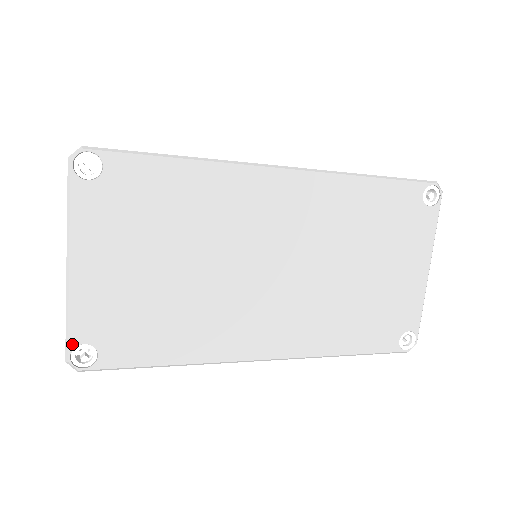
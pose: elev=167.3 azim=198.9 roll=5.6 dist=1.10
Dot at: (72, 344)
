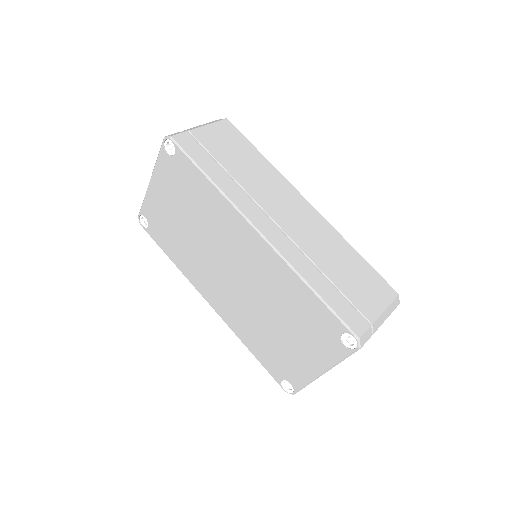
Dot at: (141, 213)
